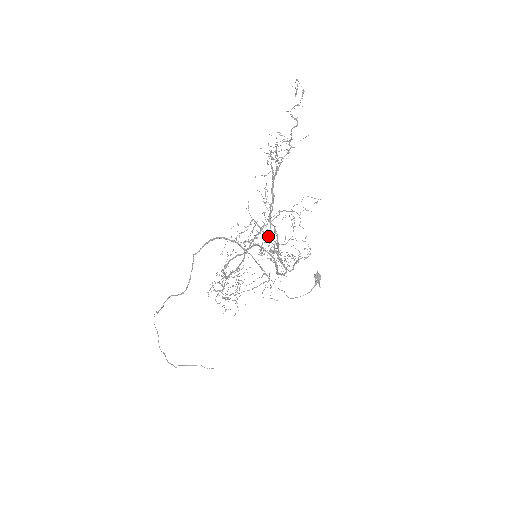
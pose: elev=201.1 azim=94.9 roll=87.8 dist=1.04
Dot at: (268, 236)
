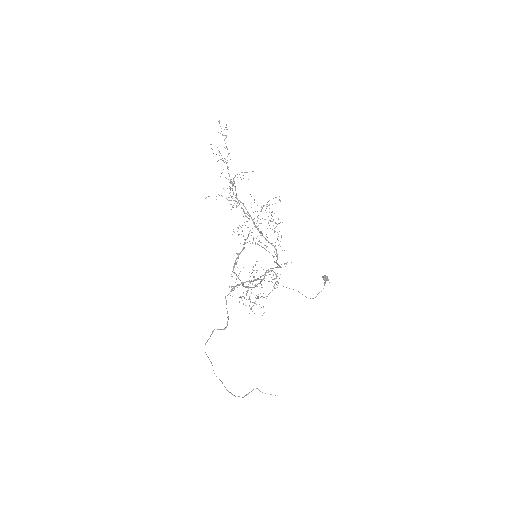
Dot at: (237, 206)
